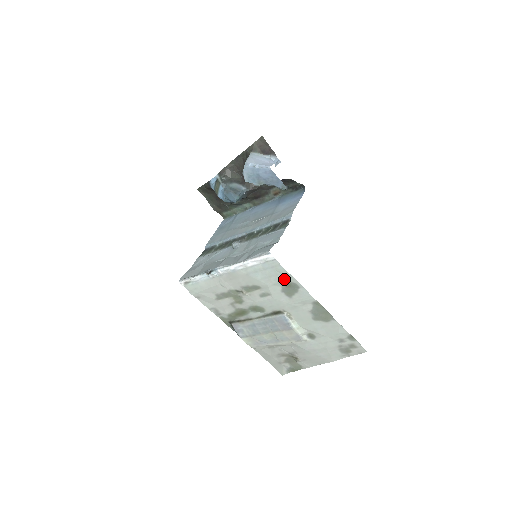
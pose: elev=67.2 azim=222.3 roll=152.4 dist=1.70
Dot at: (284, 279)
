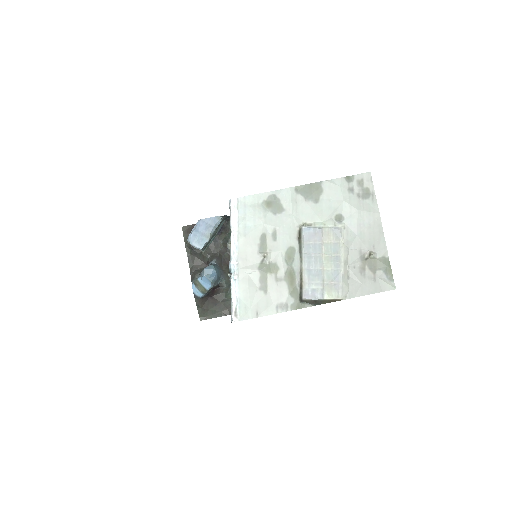
Dot at: (262, 204)
